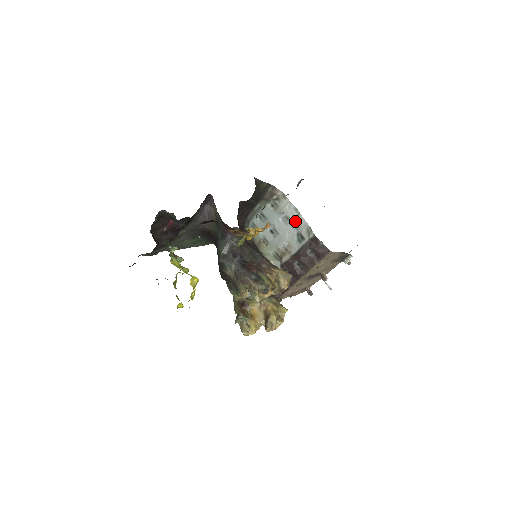
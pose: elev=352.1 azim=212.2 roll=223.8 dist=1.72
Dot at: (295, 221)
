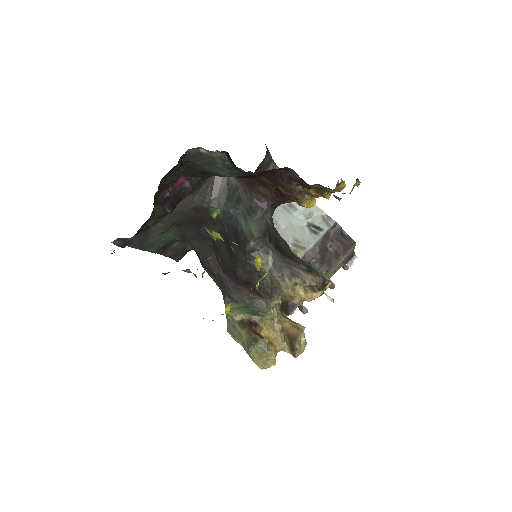
Dot at: (304, 208)
